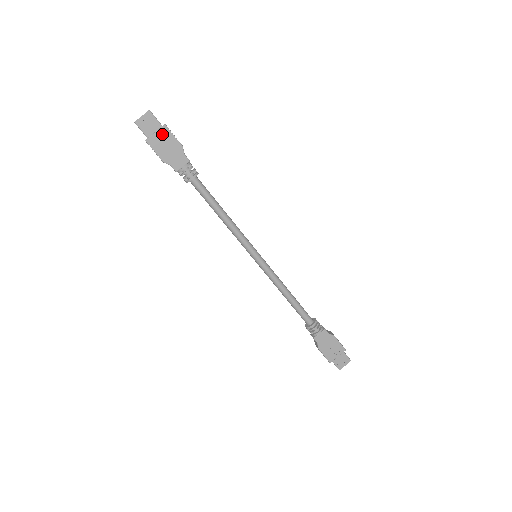
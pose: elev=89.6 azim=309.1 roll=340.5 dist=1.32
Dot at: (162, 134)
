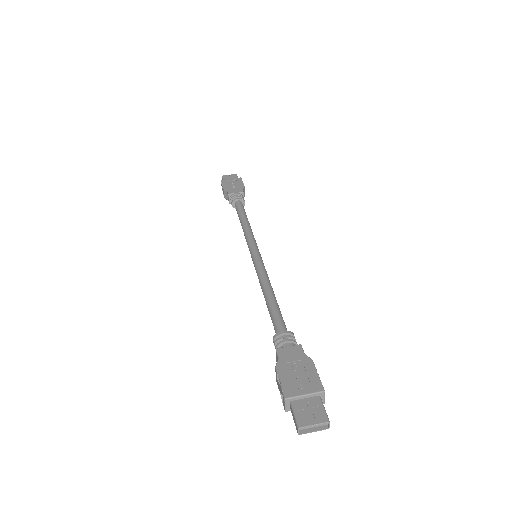
Dot at: (235, 180)
